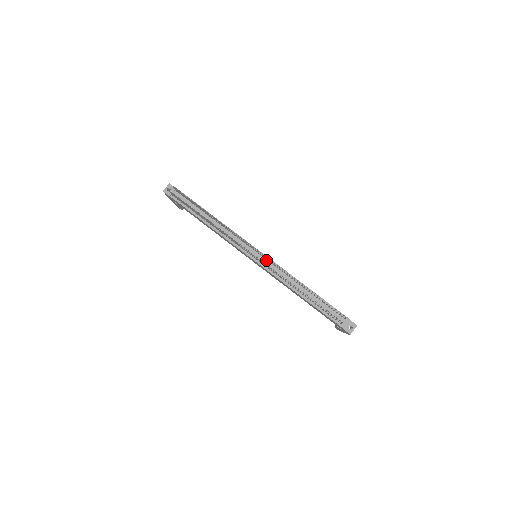
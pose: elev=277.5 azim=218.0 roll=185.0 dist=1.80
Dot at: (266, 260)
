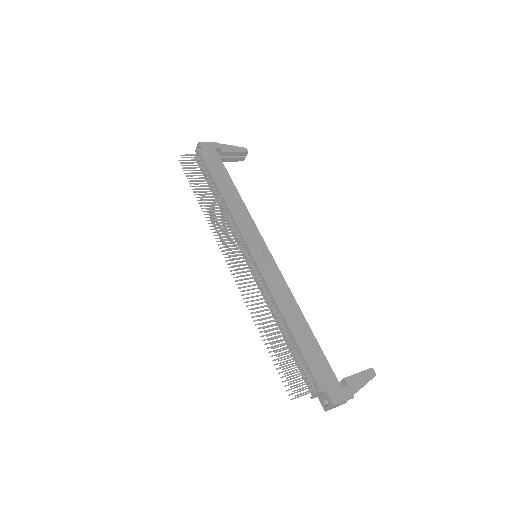
Dot at: (255, 268)
